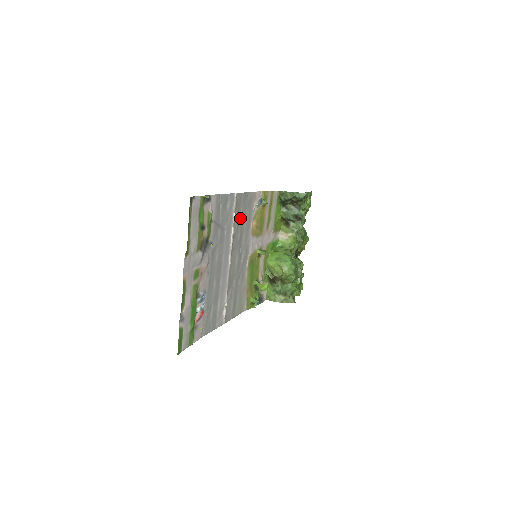
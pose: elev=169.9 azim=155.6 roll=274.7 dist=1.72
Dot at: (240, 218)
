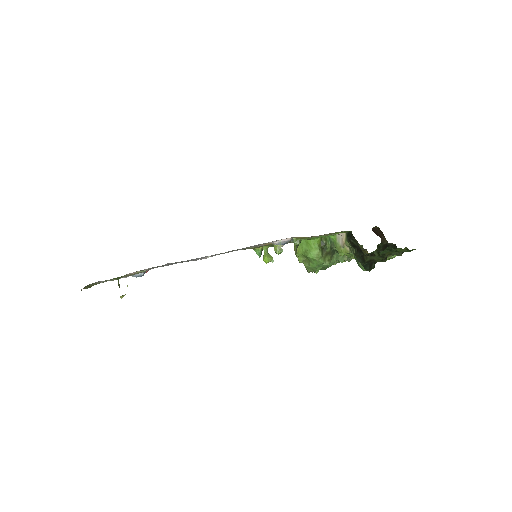
Dot at: occluded
